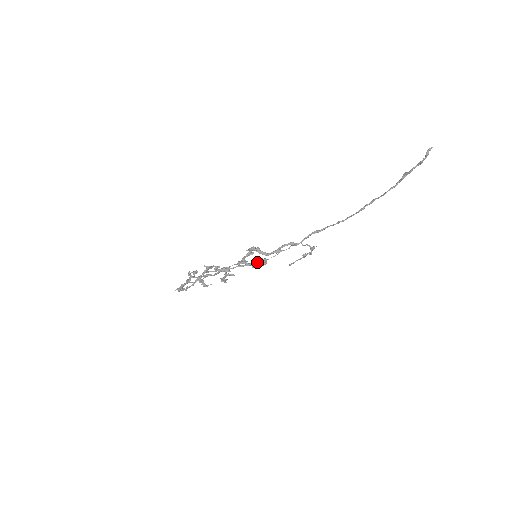
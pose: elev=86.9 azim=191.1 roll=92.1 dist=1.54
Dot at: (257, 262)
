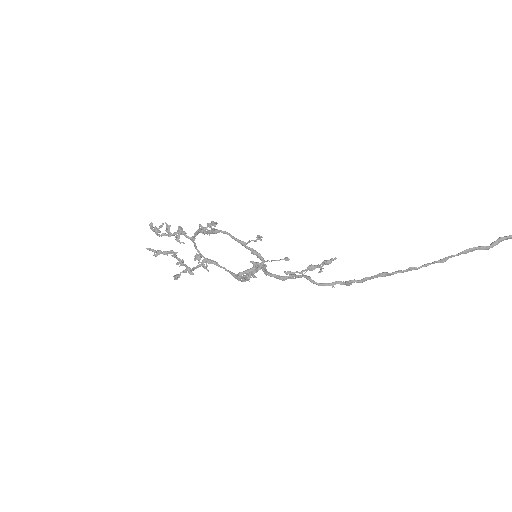
Dot at: (252, 251)
